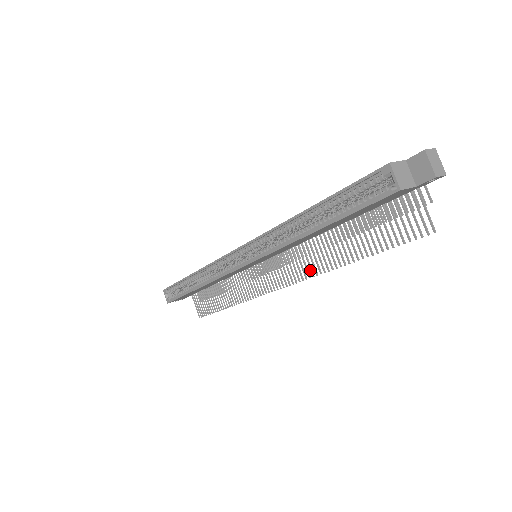
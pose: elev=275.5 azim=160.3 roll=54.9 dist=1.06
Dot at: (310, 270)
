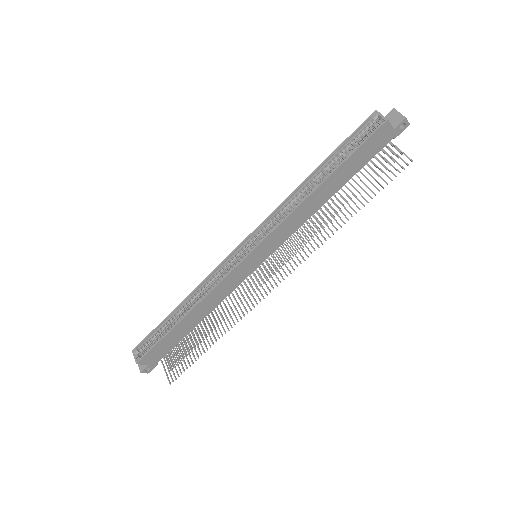
Dot at: occluded
